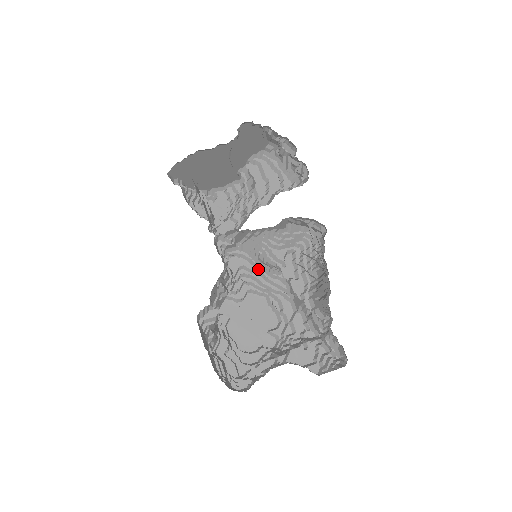
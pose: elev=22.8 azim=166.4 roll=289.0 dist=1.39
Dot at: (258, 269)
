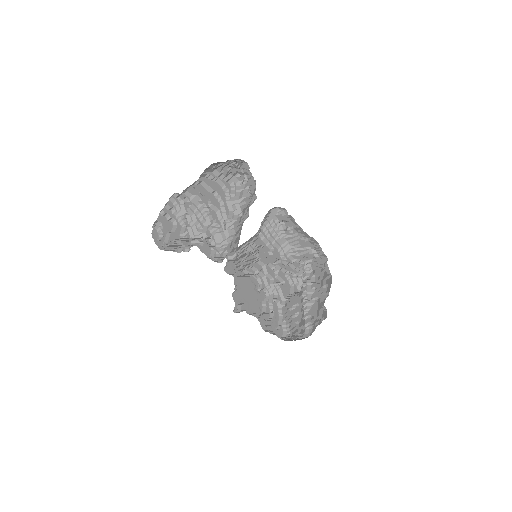
Dot at: (240, 259)
